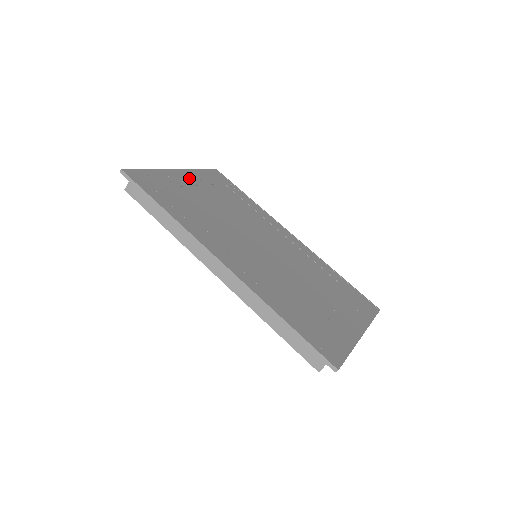
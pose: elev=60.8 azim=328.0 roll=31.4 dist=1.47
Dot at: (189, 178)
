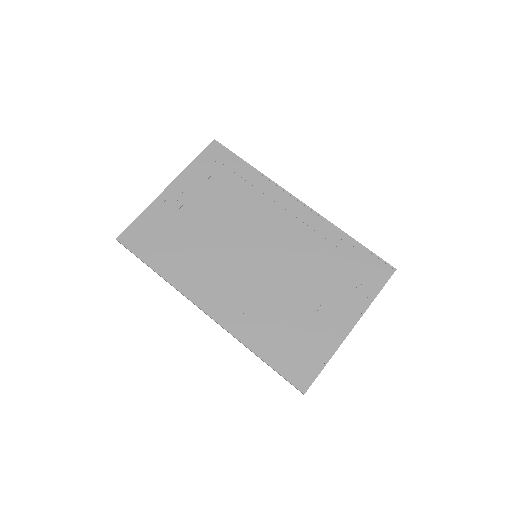
Dot at: (181, 192)
